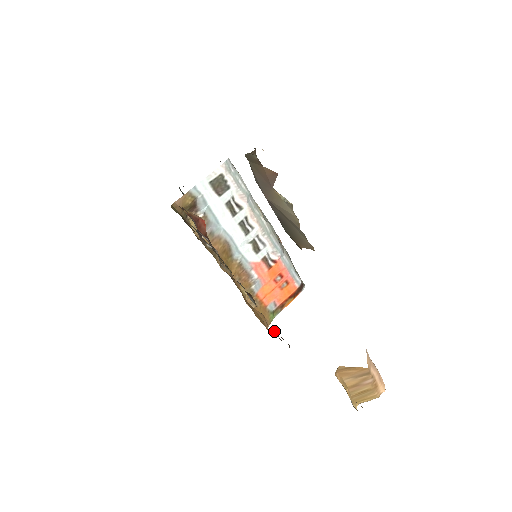
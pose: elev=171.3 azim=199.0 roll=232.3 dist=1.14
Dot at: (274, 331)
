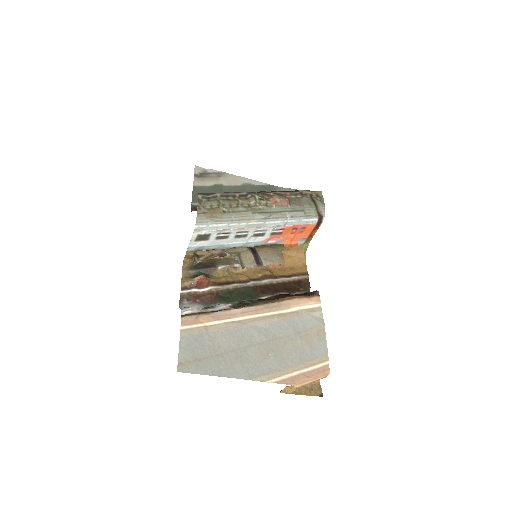
Dot at: (298, 277)
